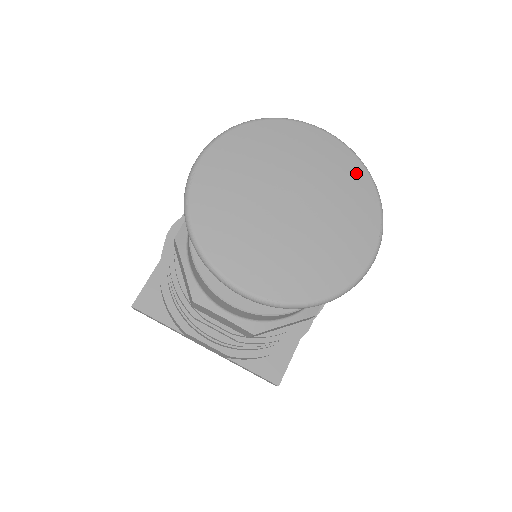
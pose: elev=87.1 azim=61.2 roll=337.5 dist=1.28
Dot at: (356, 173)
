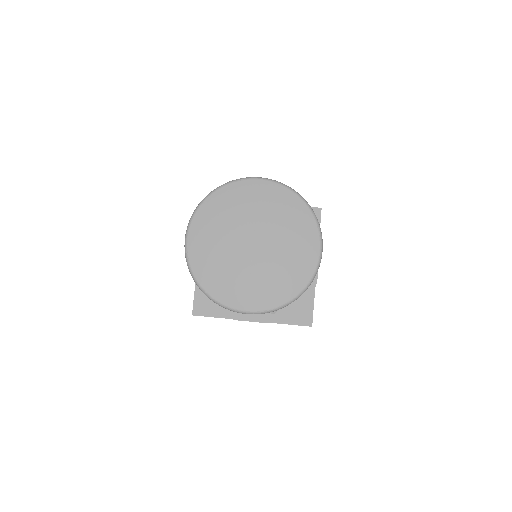
Dot at: (289, 200)
